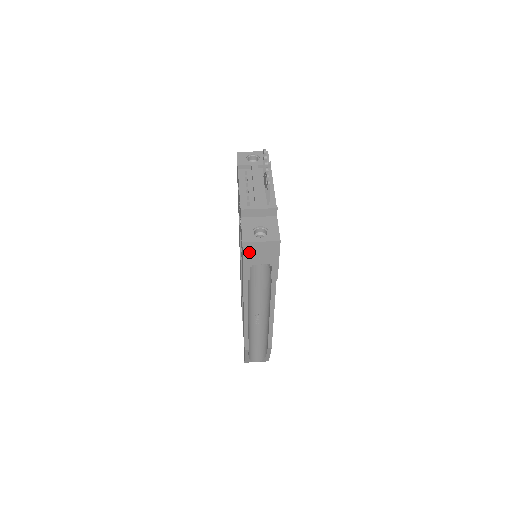
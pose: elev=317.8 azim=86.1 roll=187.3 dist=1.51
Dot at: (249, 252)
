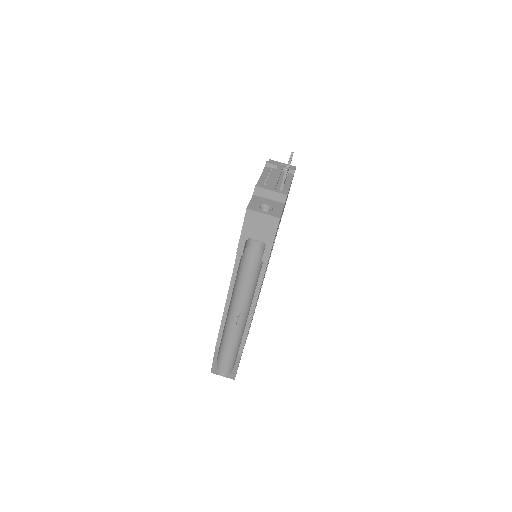
Dot at: (250, 222)
